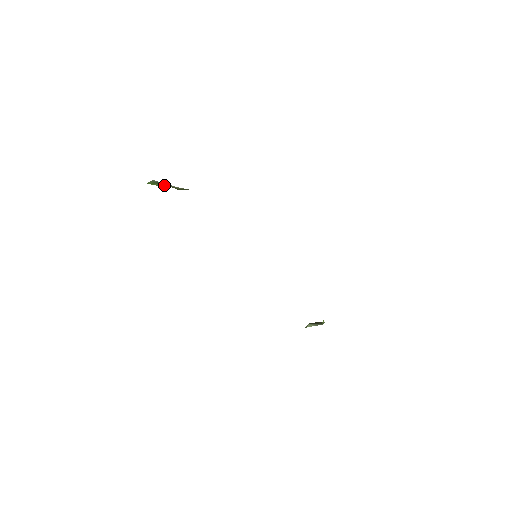
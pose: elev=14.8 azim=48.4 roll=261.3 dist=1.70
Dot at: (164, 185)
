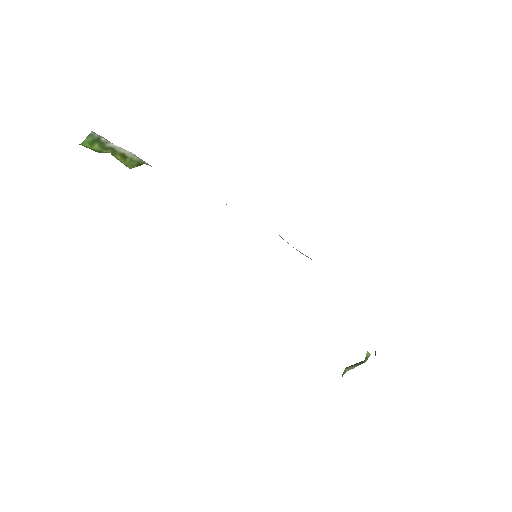
Dot at: (108, 150)
